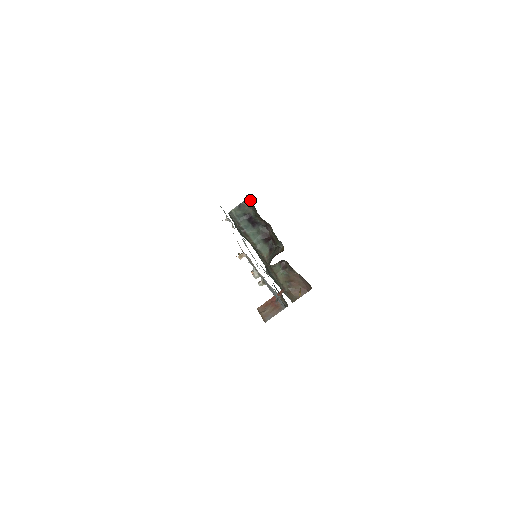
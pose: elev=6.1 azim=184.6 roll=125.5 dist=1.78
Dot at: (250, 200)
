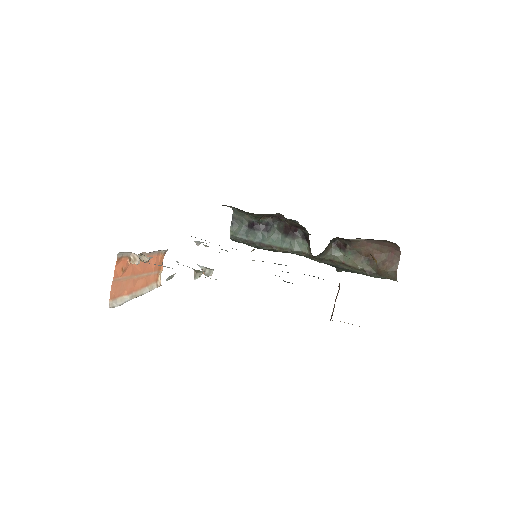
Dot at: (233, 207)
